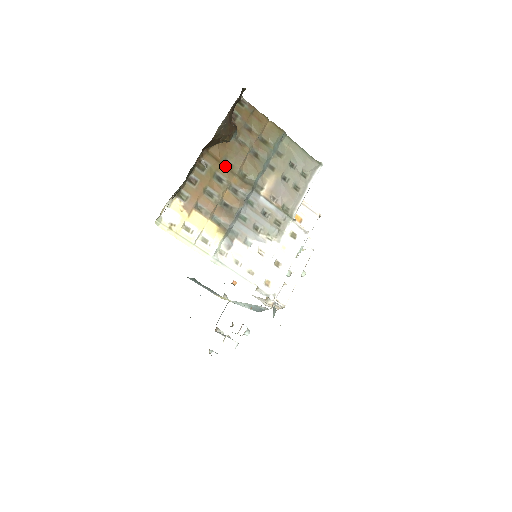
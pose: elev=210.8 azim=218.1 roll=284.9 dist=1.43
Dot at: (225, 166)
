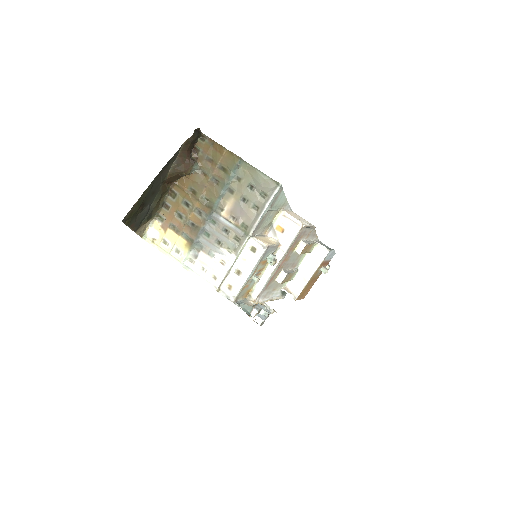
Dot at: (191, 193)
